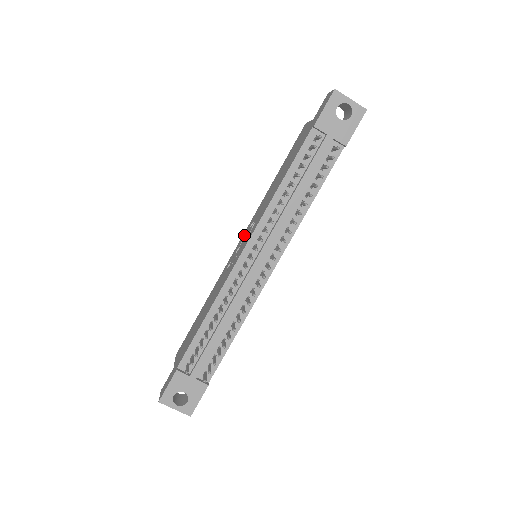
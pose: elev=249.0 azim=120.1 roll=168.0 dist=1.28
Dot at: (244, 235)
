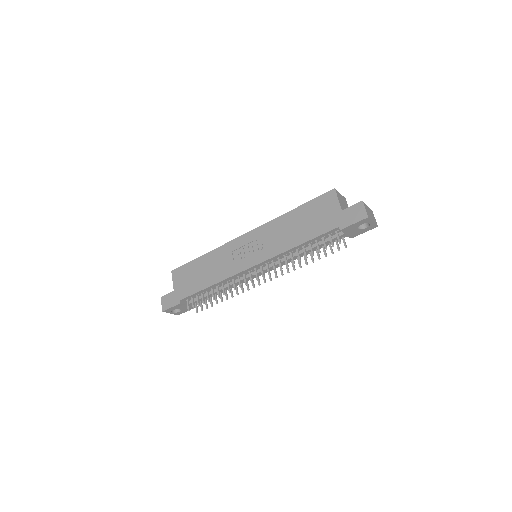
Dot at: (253, 237)
